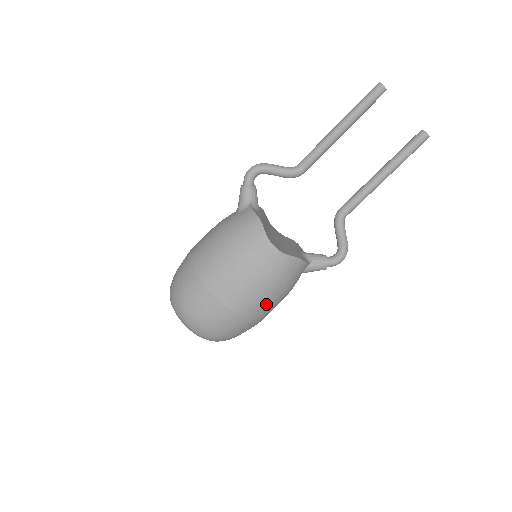
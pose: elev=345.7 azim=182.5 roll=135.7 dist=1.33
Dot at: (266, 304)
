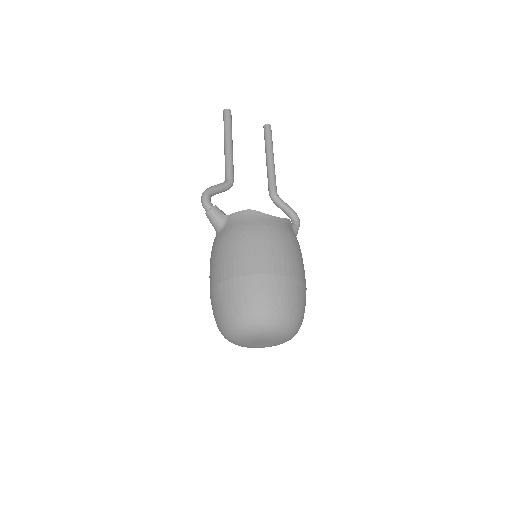
Dot at: (303, 264)
